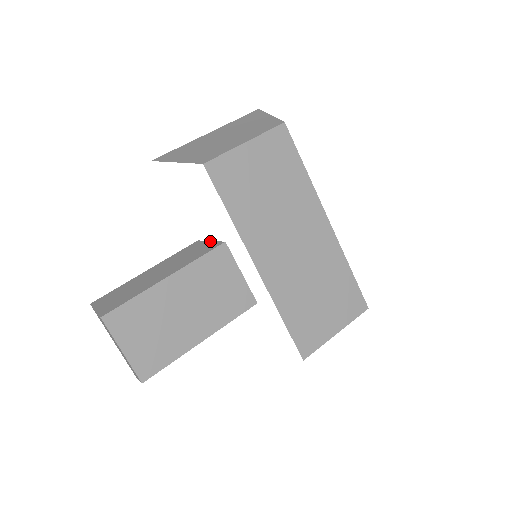
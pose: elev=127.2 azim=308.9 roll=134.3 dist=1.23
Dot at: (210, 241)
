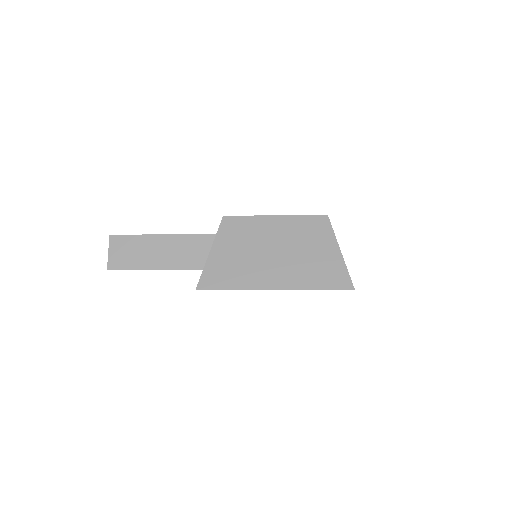
Dot at: occluded
